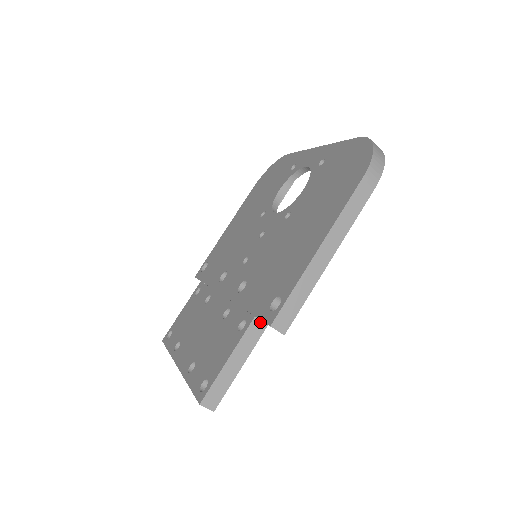
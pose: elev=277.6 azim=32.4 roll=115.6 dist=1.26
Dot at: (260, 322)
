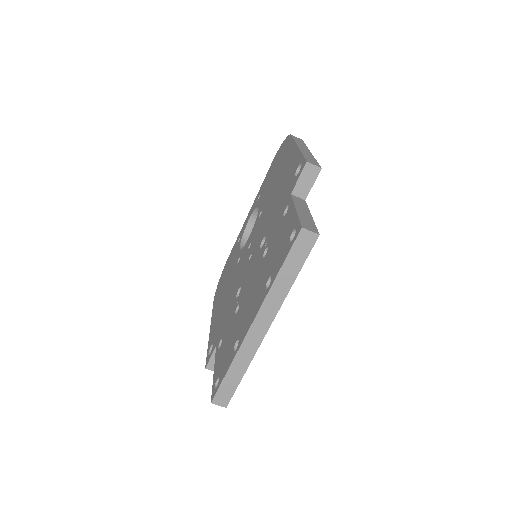
Dot at: (298, 198)
